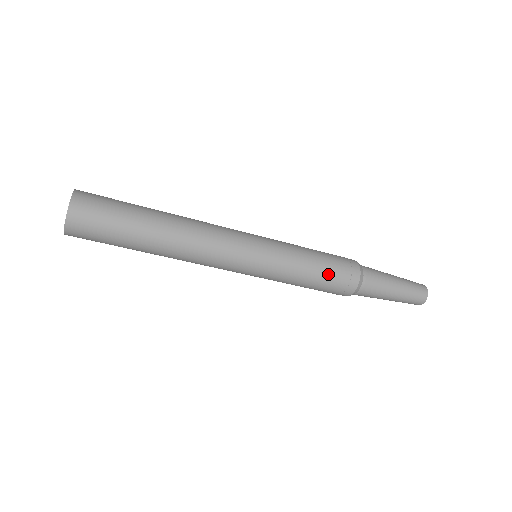
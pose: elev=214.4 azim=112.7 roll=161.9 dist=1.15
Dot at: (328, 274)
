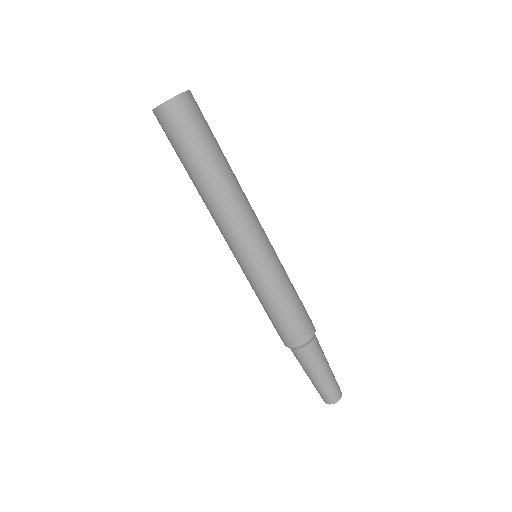
Dot at: occluded
